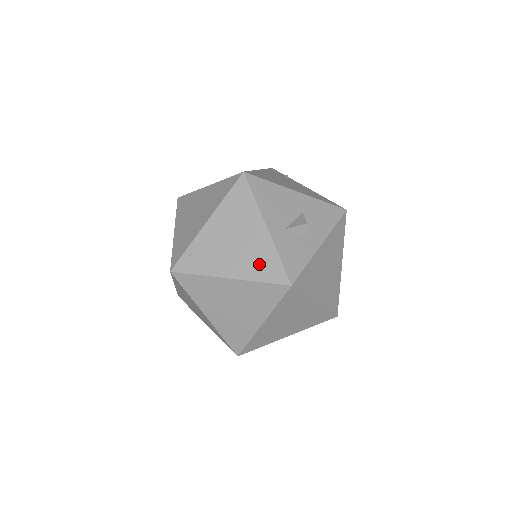
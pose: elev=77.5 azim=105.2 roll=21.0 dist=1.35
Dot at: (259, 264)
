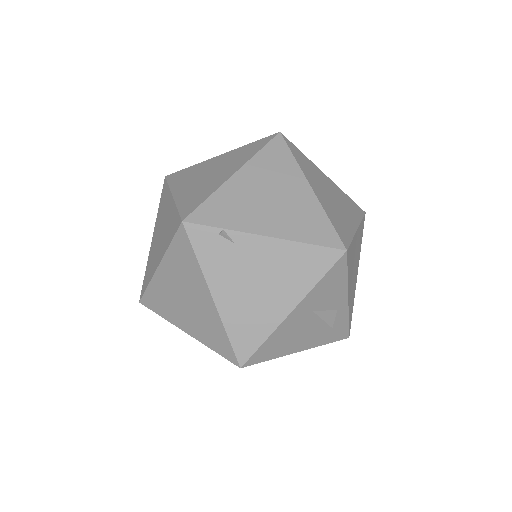
Dot at: occluded
